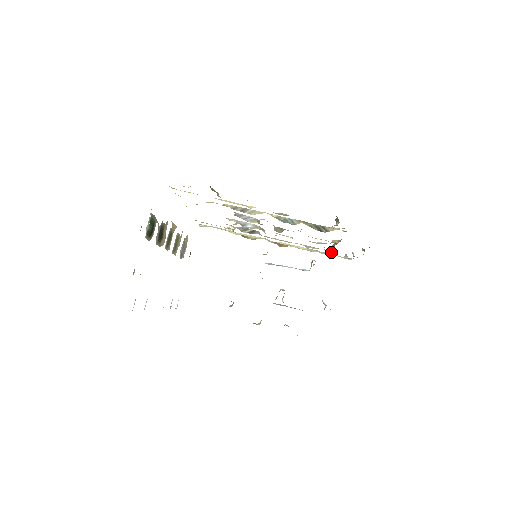
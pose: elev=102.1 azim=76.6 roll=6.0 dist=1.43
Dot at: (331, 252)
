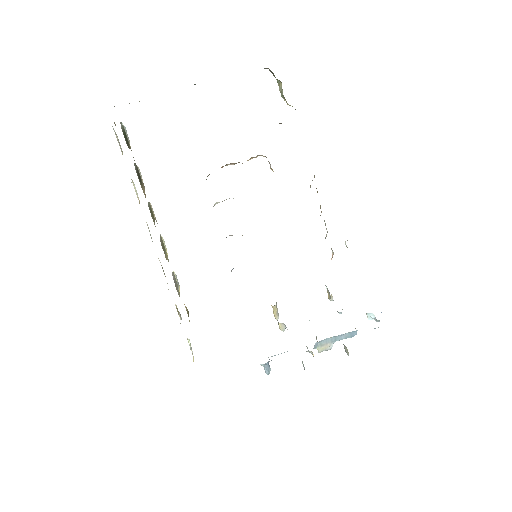
Dot at: occluded
